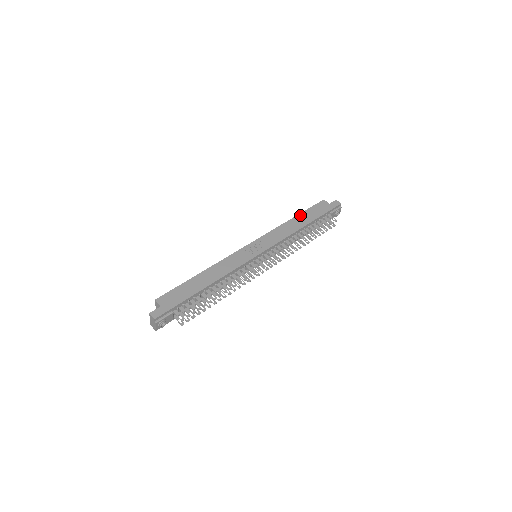
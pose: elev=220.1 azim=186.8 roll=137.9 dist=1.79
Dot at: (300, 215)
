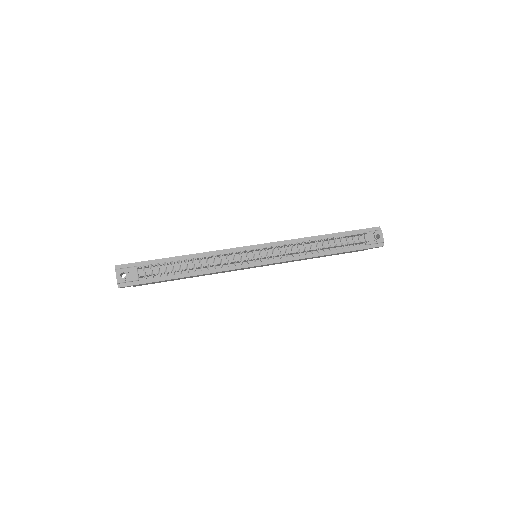
Dot at: occluded
